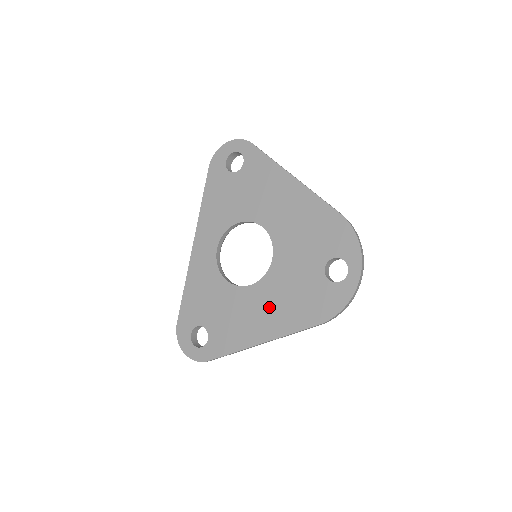
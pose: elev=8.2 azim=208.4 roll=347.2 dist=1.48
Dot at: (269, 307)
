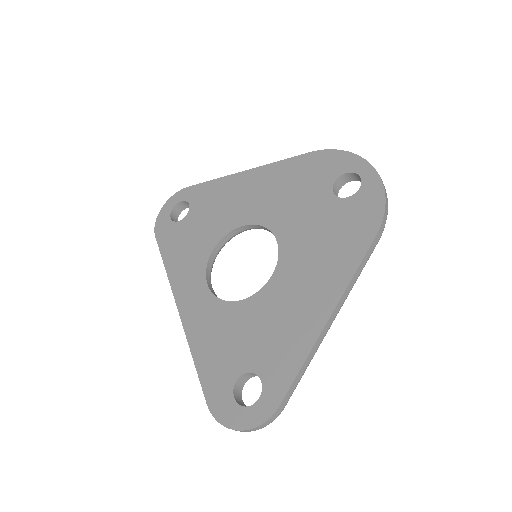
Dot at: (308, 275)
